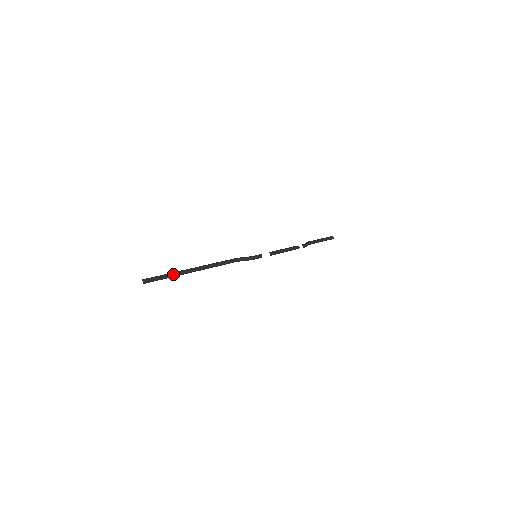
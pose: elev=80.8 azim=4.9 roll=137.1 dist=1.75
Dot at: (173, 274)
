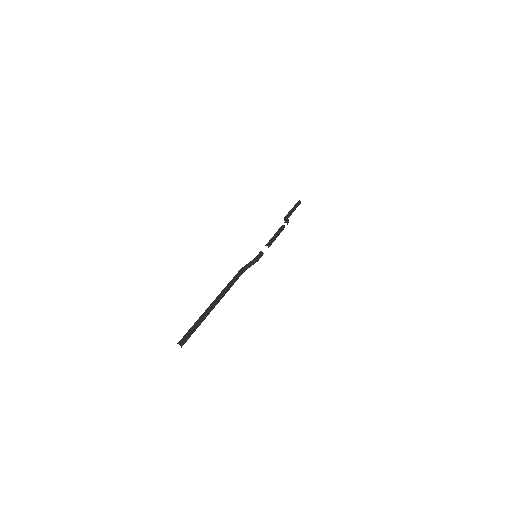
Dot at: (201, 319)
